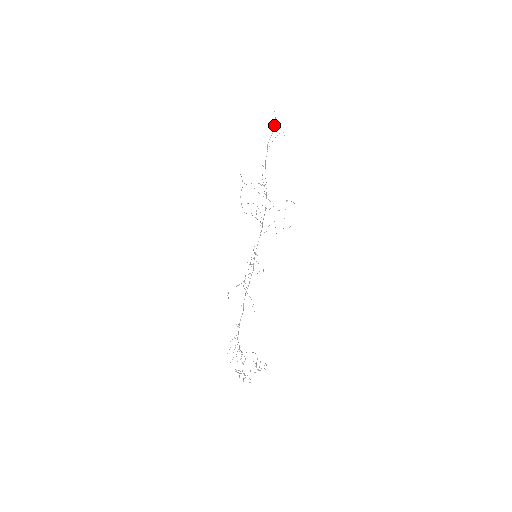
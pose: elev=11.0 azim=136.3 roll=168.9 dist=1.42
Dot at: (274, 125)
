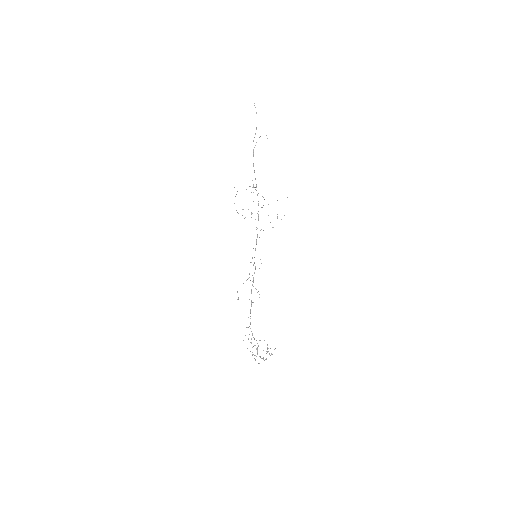
Dot at: occluded
